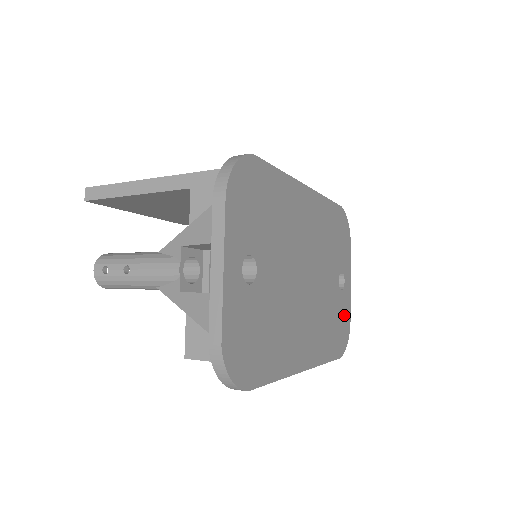
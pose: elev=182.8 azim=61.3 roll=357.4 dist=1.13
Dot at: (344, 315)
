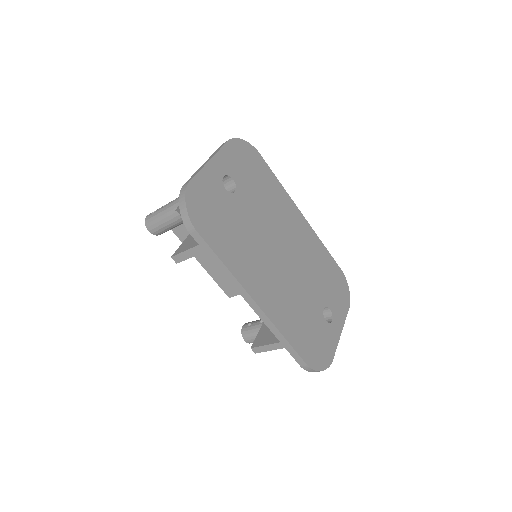
Dot at: (324, 343)
